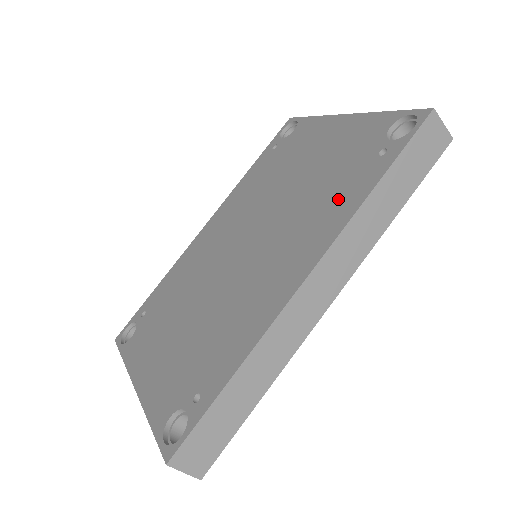
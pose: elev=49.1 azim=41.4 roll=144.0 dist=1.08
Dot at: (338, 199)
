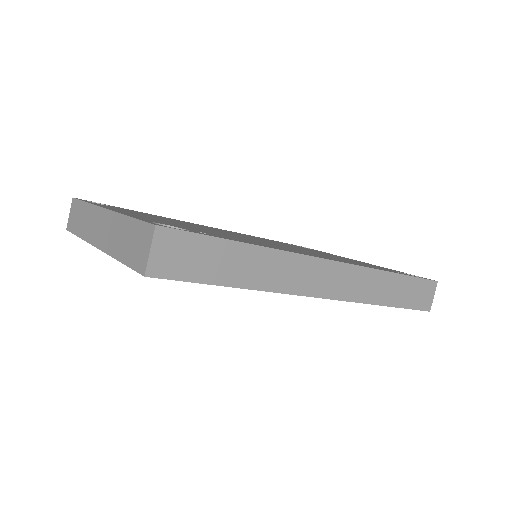
Dot at: (360, 264)
